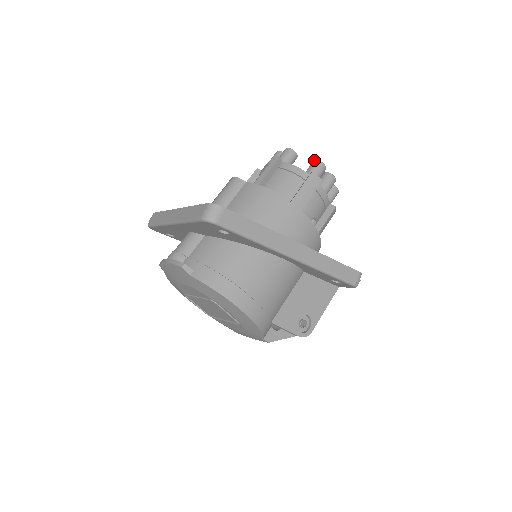
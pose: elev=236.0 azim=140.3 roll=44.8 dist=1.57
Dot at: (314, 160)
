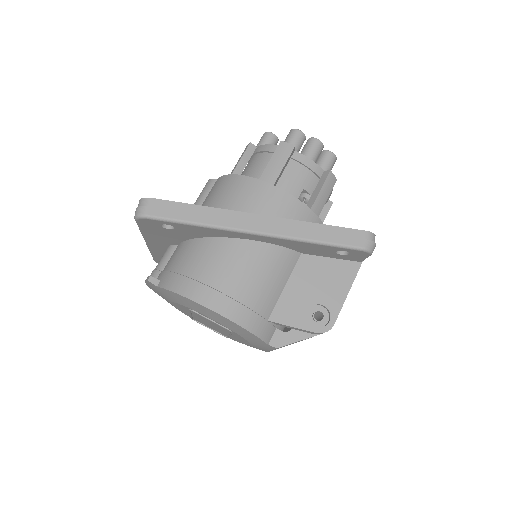
Dot at: occluded
